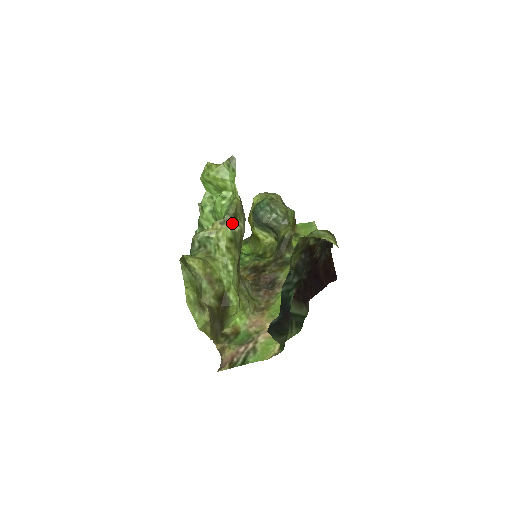
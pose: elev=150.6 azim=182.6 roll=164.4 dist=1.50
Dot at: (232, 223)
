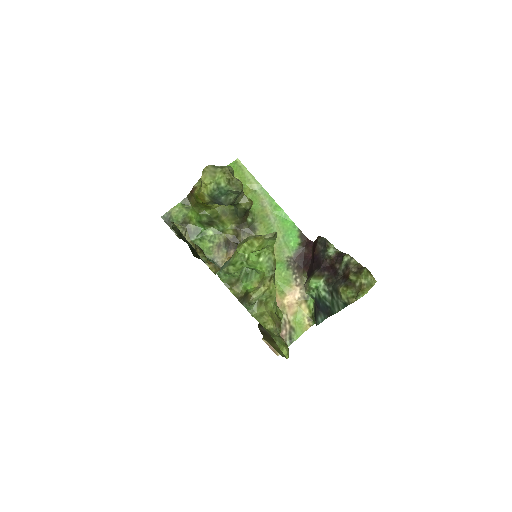
Dot at: (274, 274)
